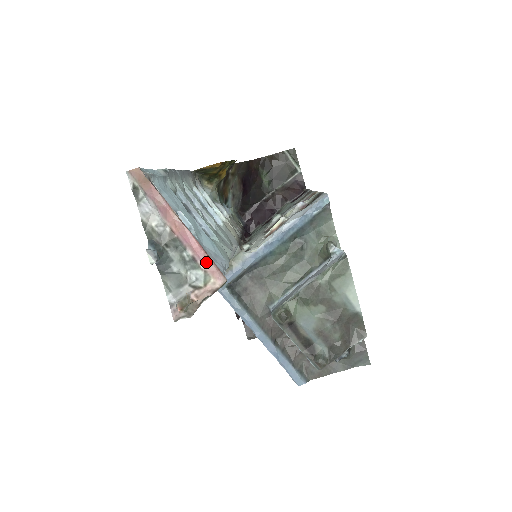
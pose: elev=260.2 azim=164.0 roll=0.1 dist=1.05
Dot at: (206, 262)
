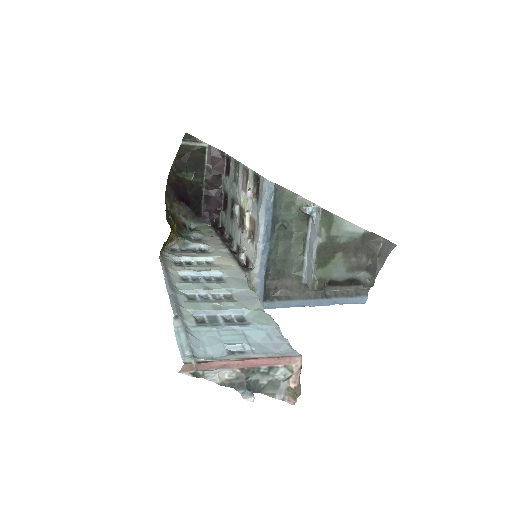
Dot at: (280, 362)
